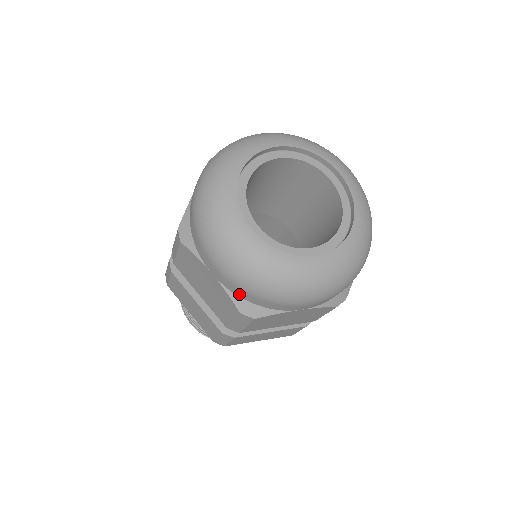
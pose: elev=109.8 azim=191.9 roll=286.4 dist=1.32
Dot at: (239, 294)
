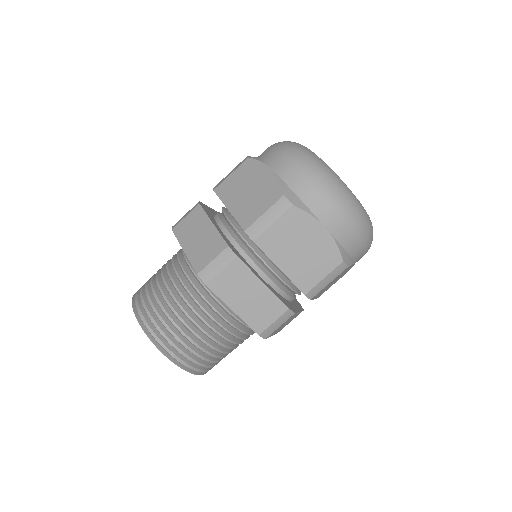
Dot at: (291, 182)
